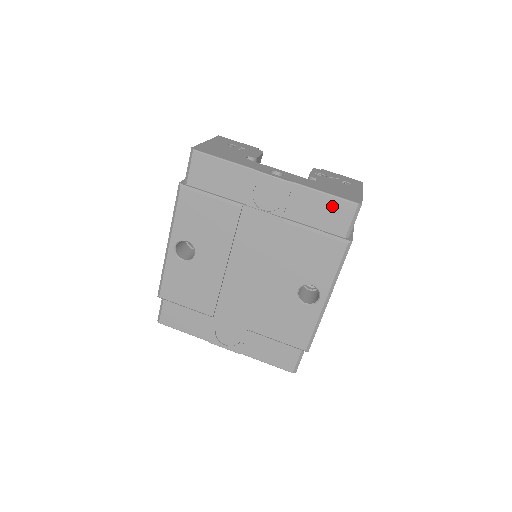
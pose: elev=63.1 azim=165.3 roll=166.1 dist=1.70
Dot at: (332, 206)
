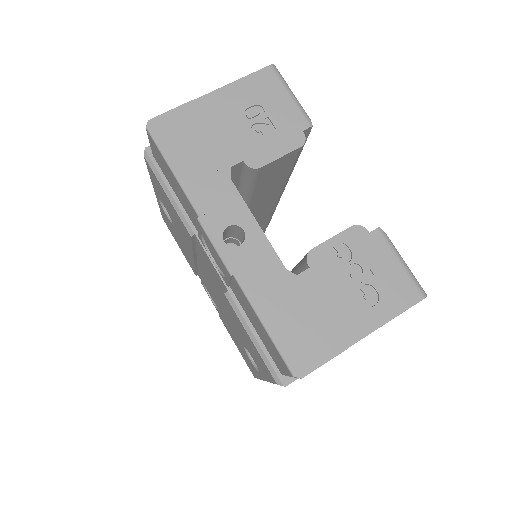
Dot at: (269, 341)
